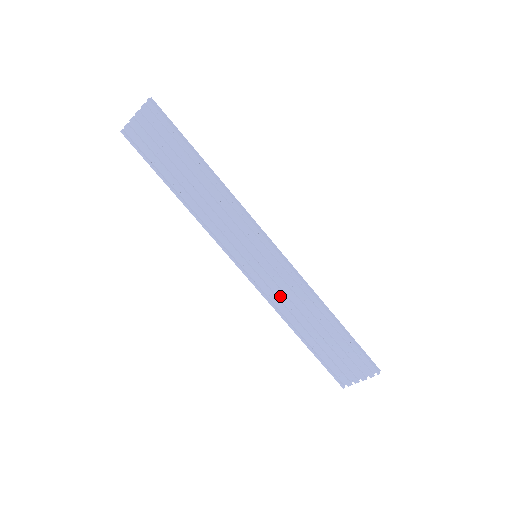
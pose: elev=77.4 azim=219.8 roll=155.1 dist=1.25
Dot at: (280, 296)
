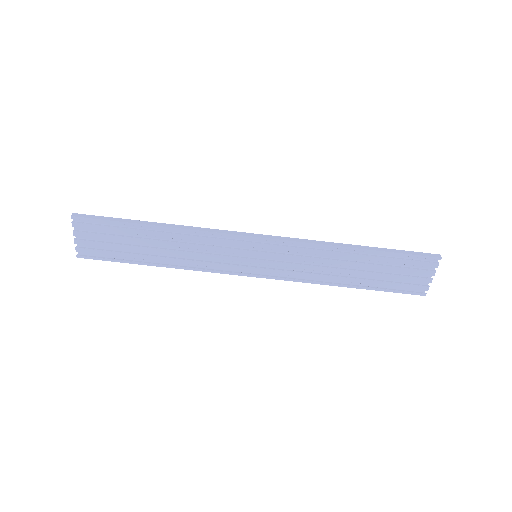
Dot at: (303, 269)
